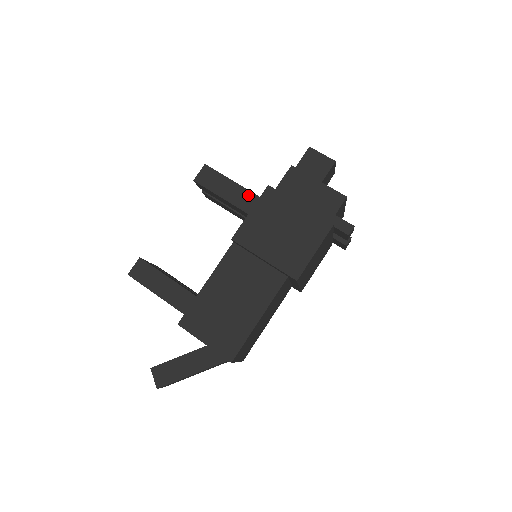
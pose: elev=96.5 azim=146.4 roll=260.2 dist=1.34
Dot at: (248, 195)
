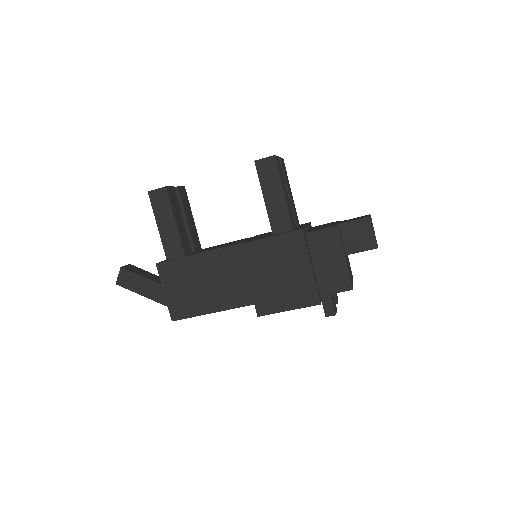
Dot at: (285, 215)
